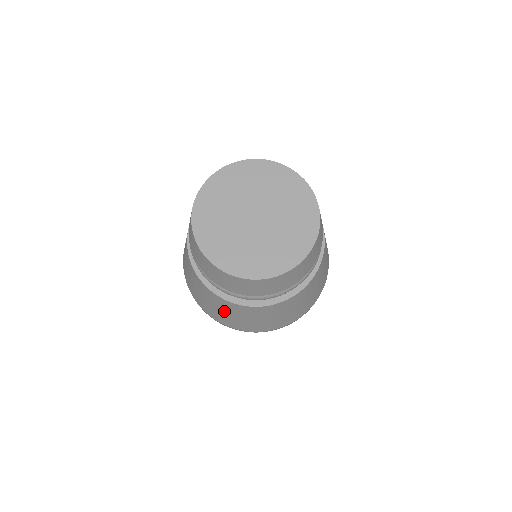
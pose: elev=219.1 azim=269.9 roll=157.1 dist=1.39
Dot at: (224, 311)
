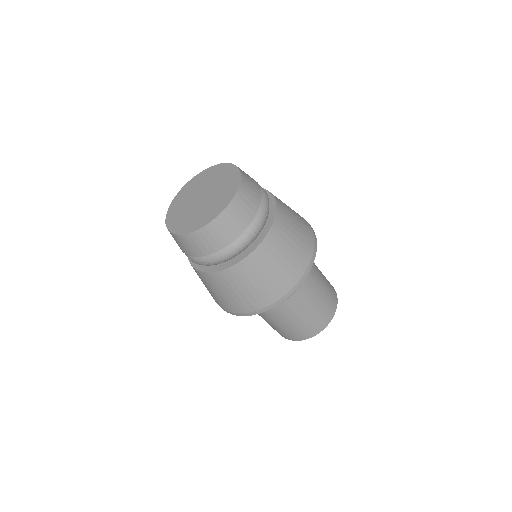
Dot at: (228, 290)
